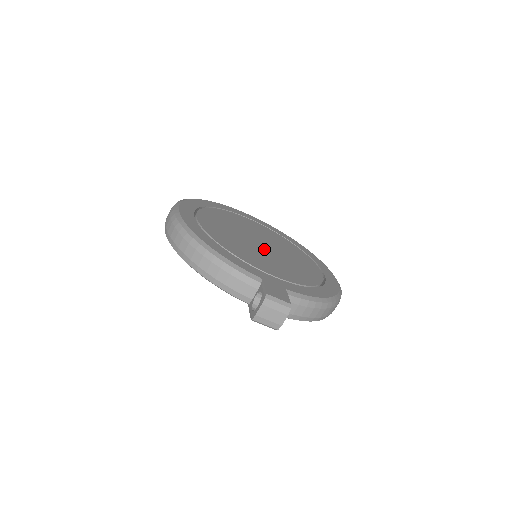
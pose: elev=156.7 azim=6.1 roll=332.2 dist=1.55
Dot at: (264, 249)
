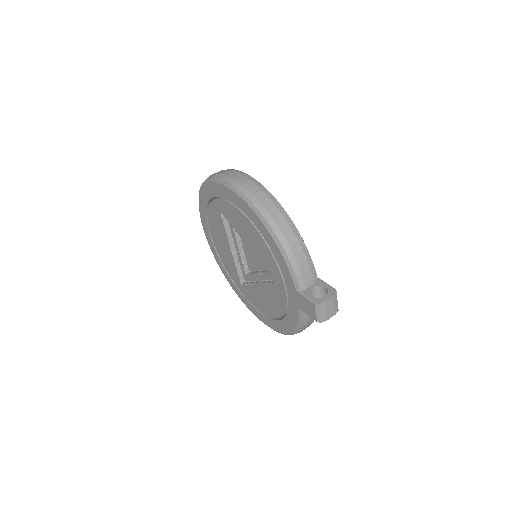
Dot at: occluded
